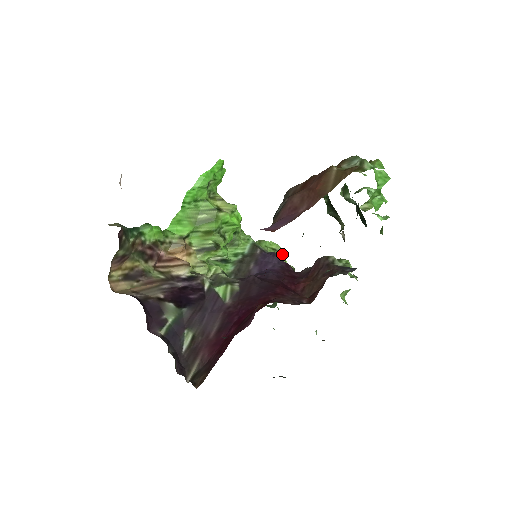
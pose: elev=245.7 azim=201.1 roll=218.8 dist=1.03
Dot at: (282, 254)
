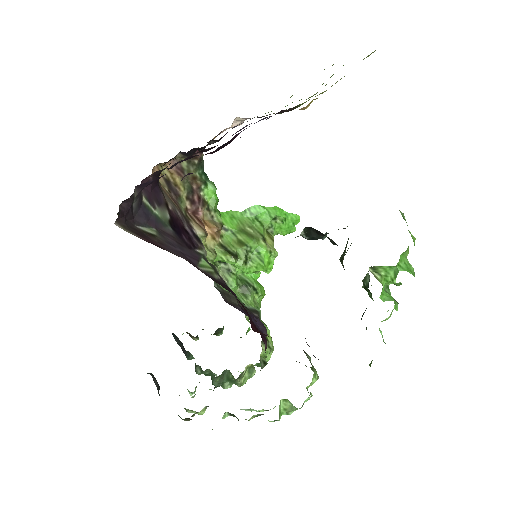
Dot at: (269, 348)
